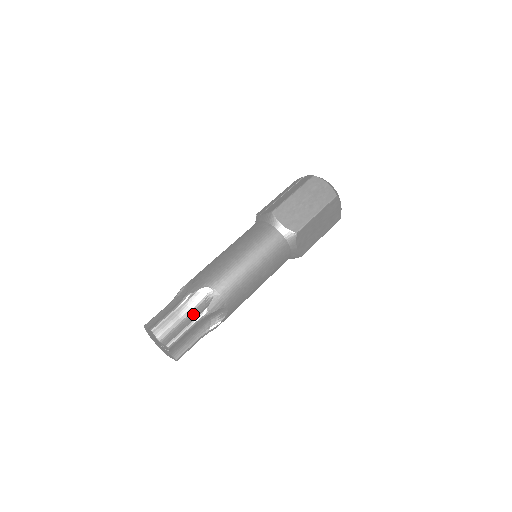
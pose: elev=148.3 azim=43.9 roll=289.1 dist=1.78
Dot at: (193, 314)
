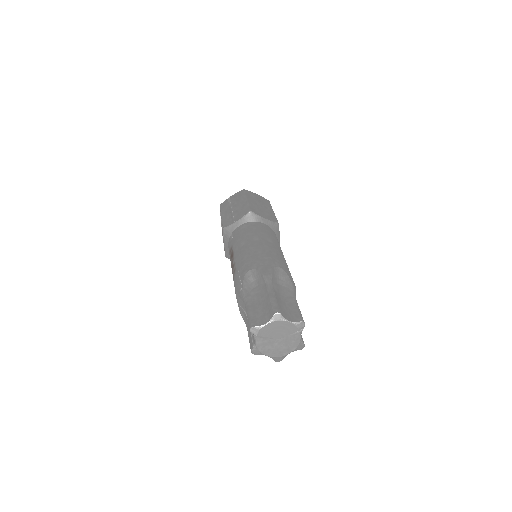
Dot at: (286, 293)
